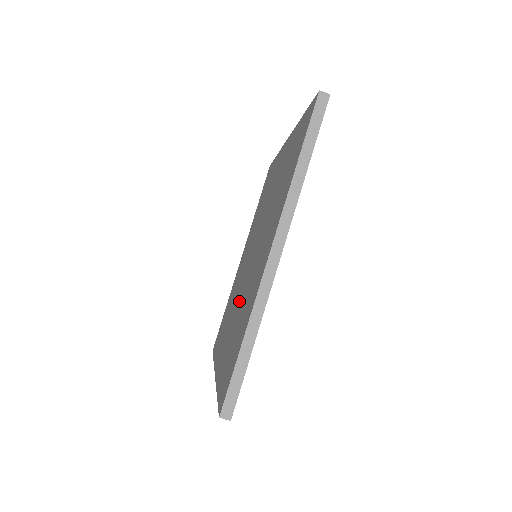
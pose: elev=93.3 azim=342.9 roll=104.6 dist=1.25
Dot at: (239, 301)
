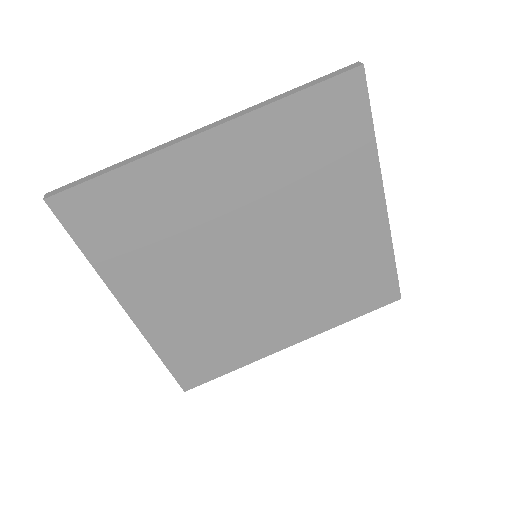
Dot at: occluded
